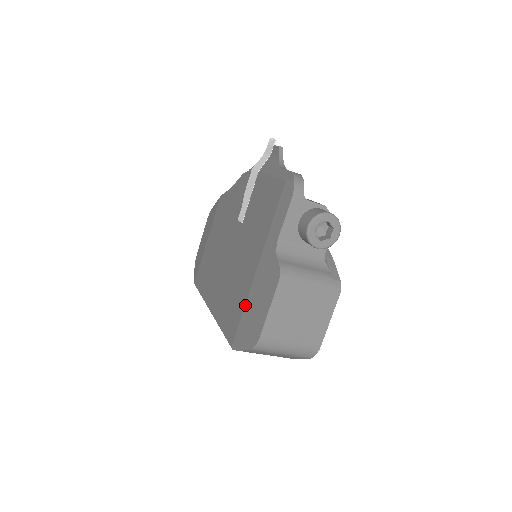
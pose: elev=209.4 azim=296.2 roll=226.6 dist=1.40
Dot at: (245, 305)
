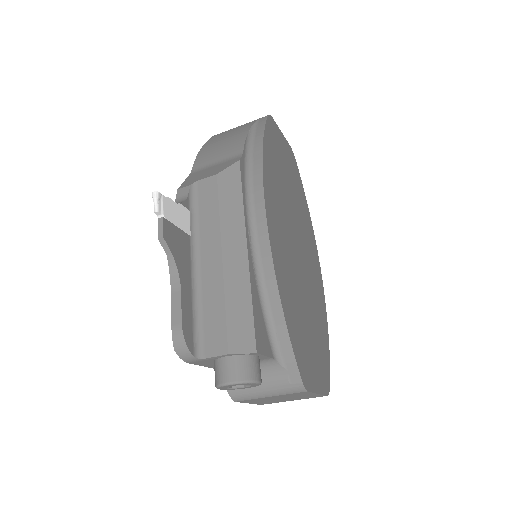
Dot at: occluded
